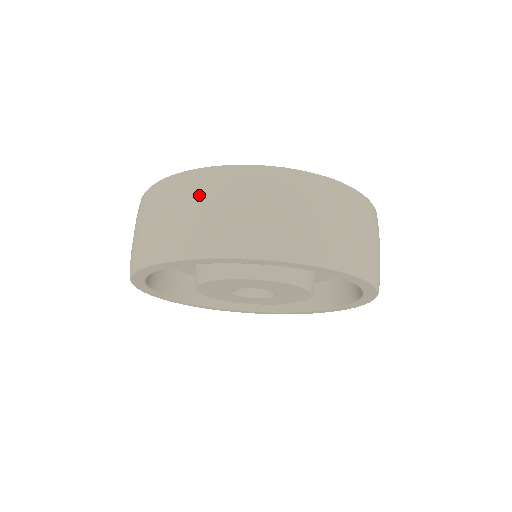
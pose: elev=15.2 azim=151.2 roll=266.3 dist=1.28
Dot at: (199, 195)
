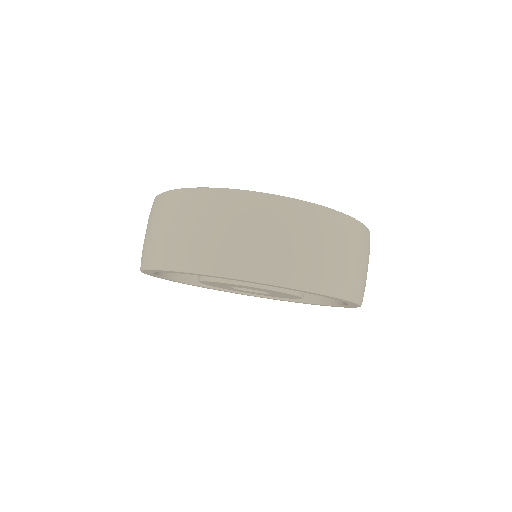
Dot at: (329, 236)
